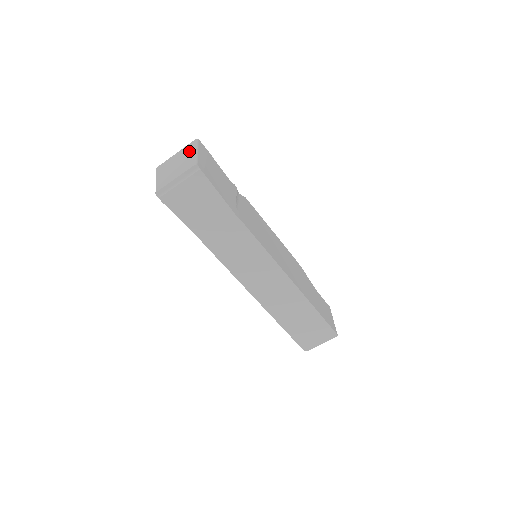
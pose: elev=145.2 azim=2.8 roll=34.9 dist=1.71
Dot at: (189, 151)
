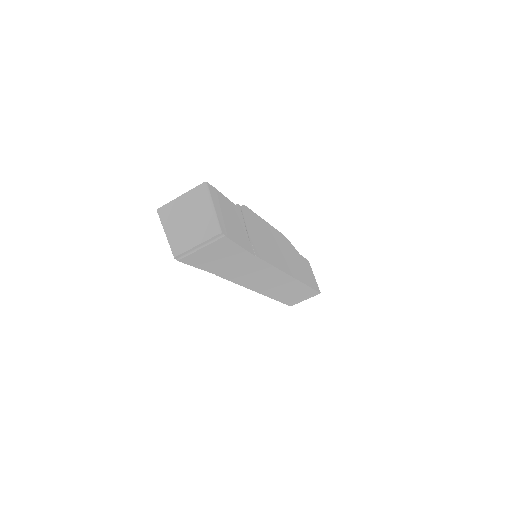
Dot at: (201, 203)
